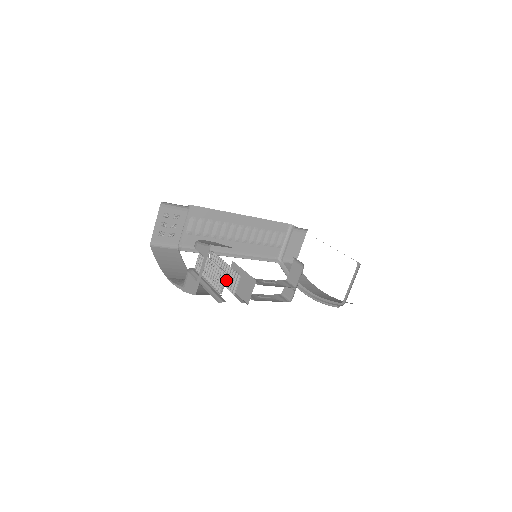
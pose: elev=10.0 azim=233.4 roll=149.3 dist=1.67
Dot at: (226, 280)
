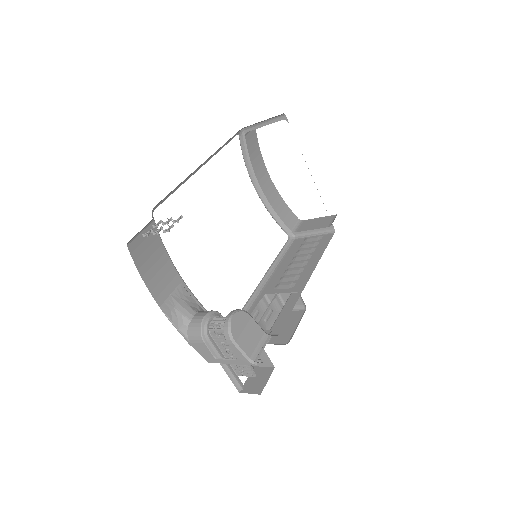
Dot at: occluded
